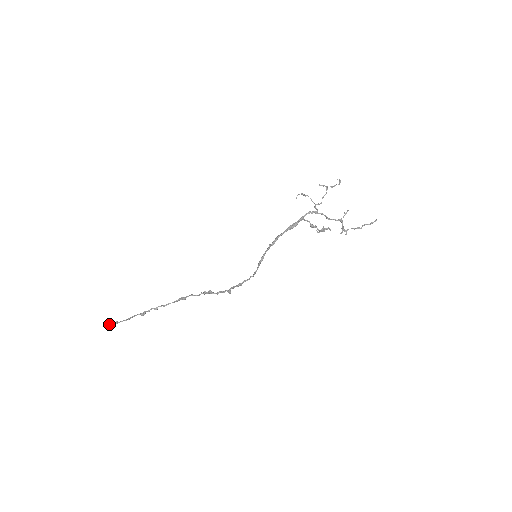
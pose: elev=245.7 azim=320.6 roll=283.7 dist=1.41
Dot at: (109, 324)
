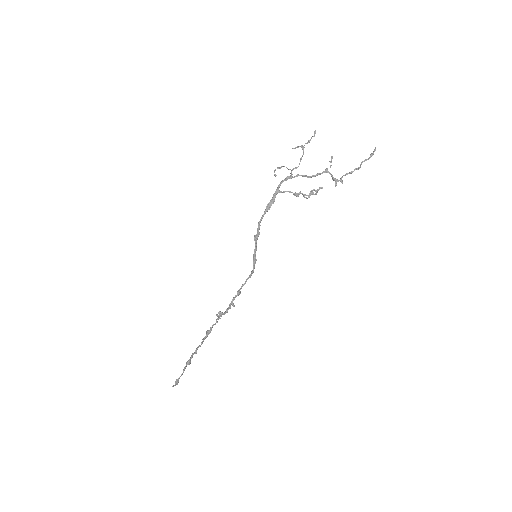
Dot at: (174, 385)
